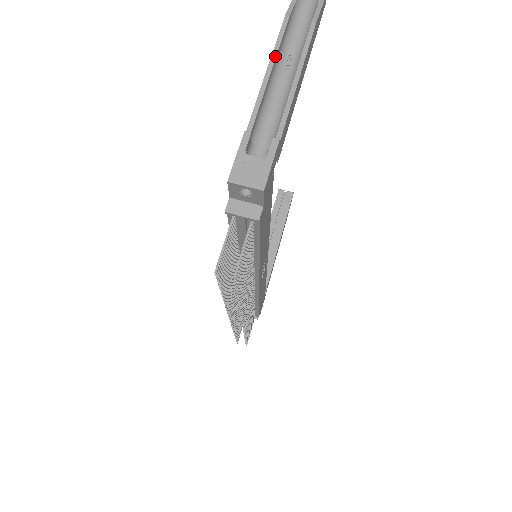
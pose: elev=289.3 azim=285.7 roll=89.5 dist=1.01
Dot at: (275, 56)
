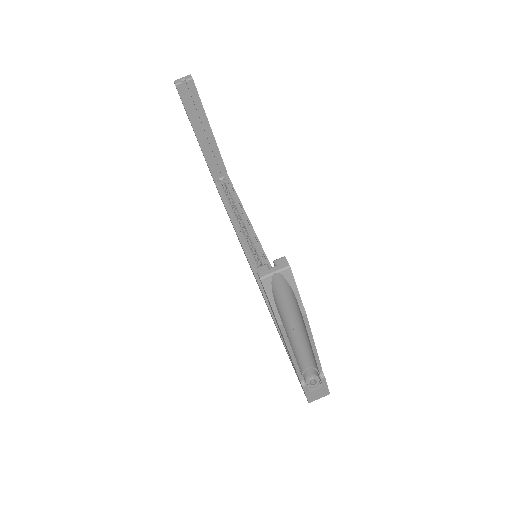
Dot at: (290, 348)
